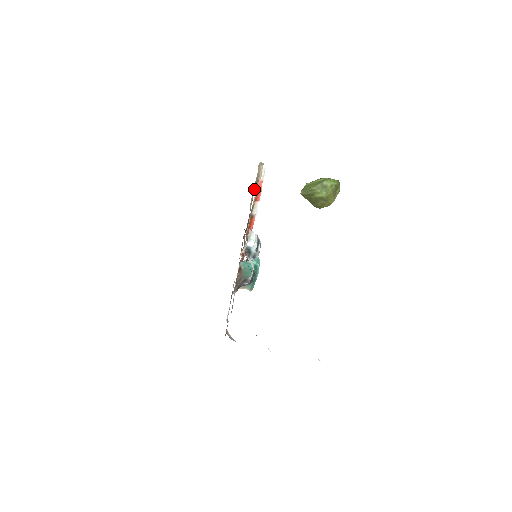
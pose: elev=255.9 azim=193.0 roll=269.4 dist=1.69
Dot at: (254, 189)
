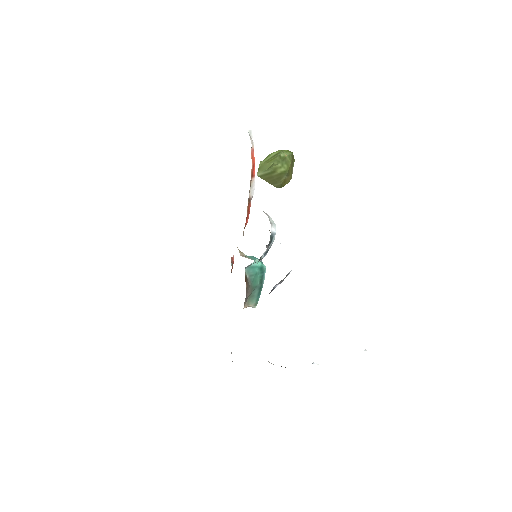
Dot at: occluded
